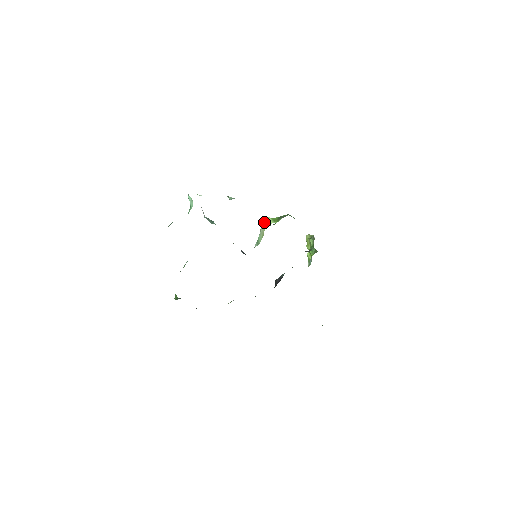
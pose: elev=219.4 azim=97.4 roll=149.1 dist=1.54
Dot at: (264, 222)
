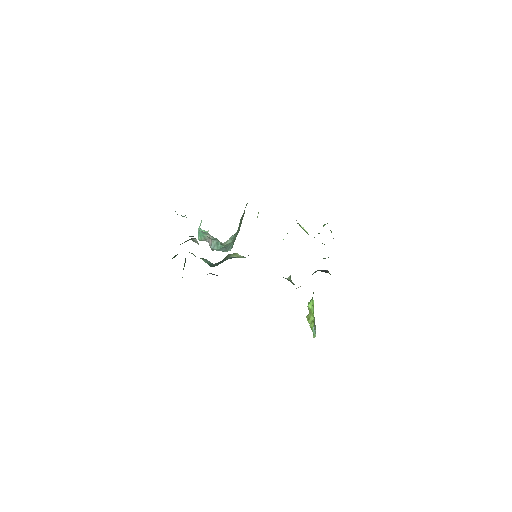
Dot at: occluded
